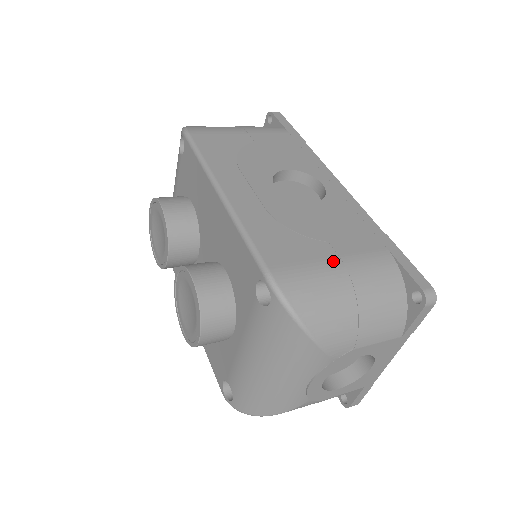
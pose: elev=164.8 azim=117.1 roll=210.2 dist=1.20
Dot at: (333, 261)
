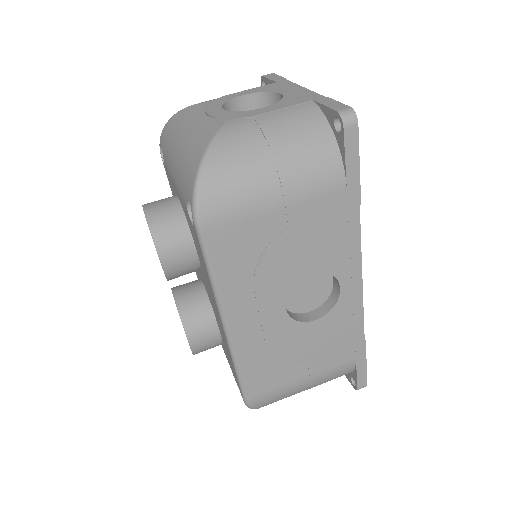
Dot at: (302, 381)
